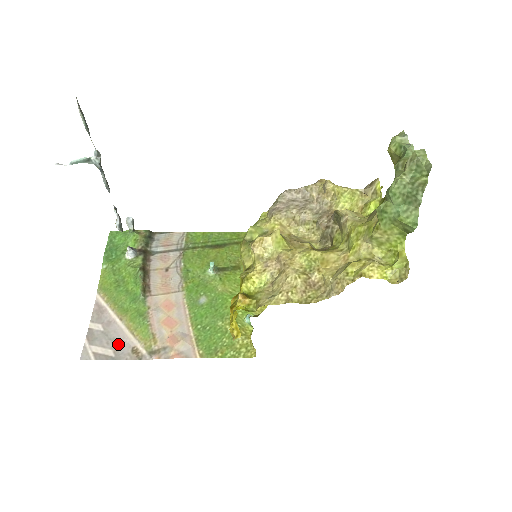
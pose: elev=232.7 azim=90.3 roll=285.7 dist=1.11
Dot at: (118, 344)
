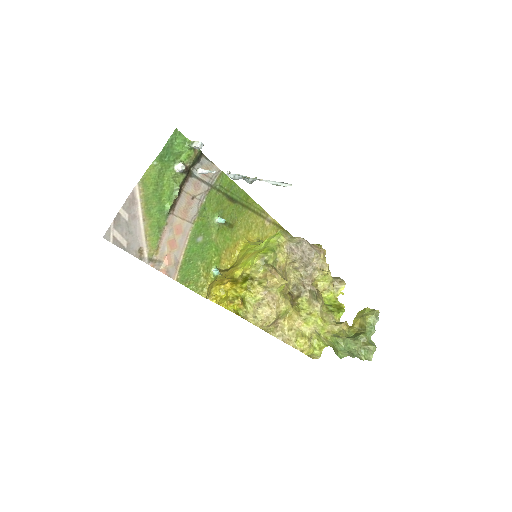
Dot at: (133, 239)
